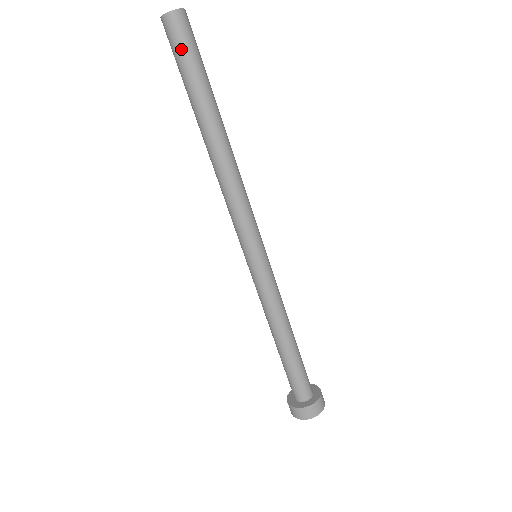
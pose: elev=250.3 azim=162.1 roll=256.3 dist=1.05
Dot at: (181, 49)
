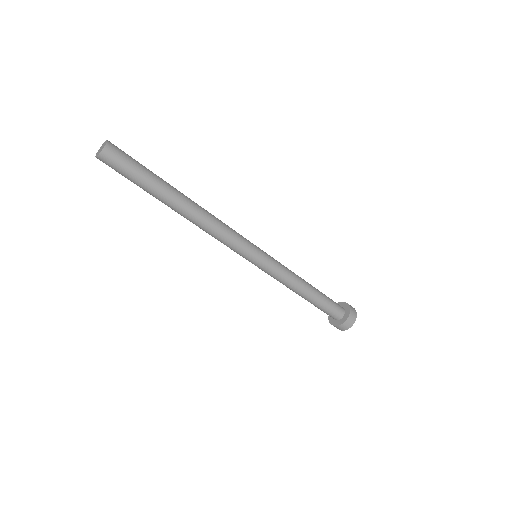
Dot at: (119, 173)
